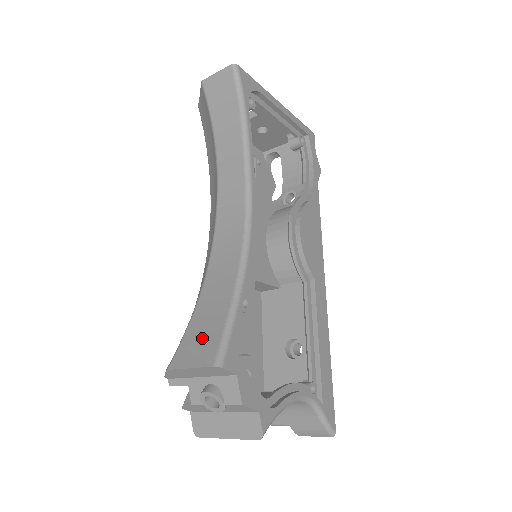
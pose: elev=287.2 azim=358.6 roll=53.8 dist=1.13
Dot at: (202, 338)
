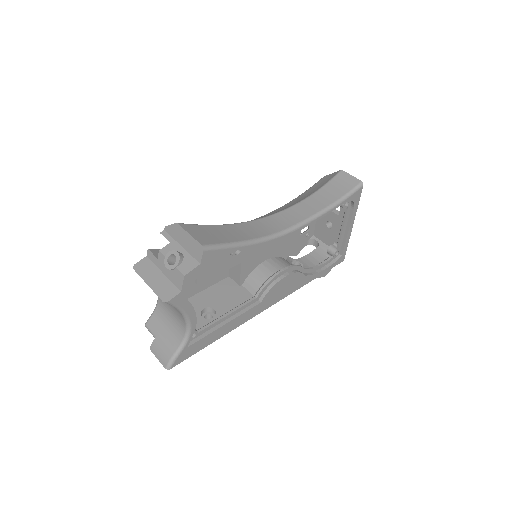
Dot at: (208, 234)
